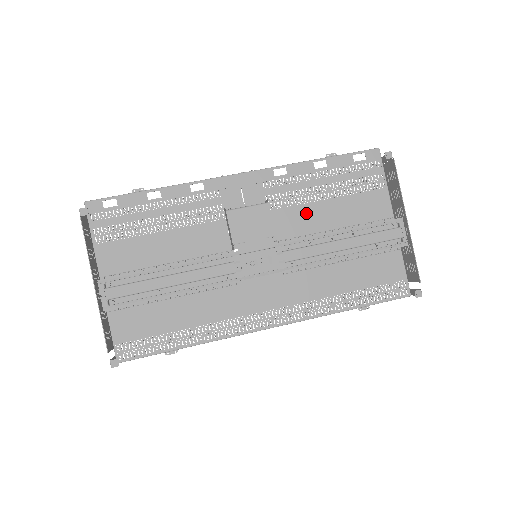
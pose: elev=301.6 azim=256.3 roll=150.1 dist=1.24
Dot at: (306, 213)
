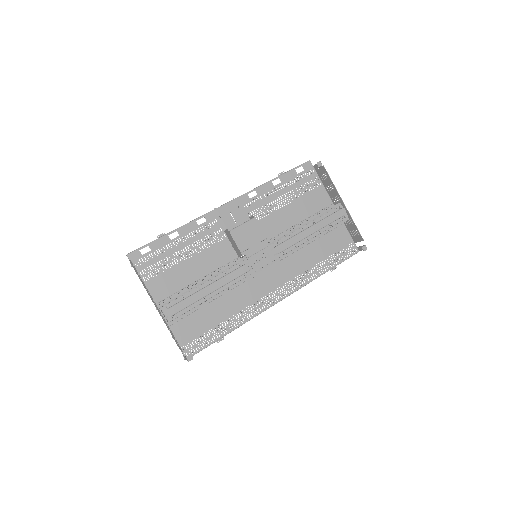
Dot at: (278, 217)
